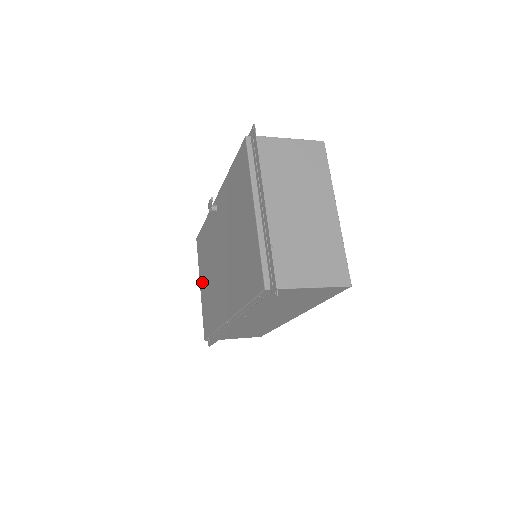
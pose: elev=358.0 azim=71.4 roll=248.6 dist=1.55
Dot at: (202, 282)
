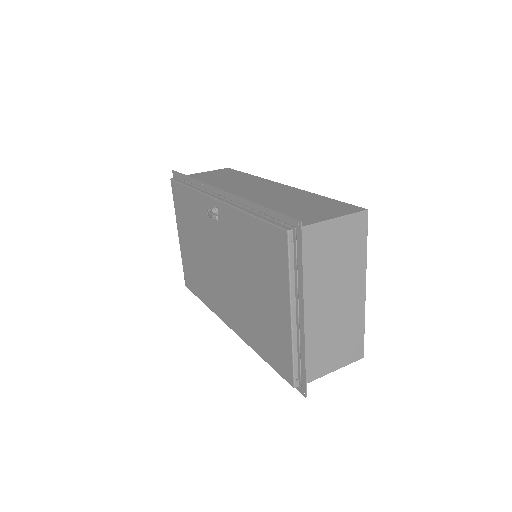
Dot at: (183, 237)
